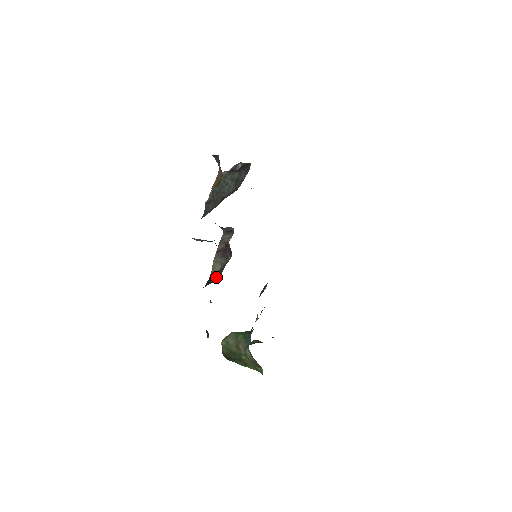
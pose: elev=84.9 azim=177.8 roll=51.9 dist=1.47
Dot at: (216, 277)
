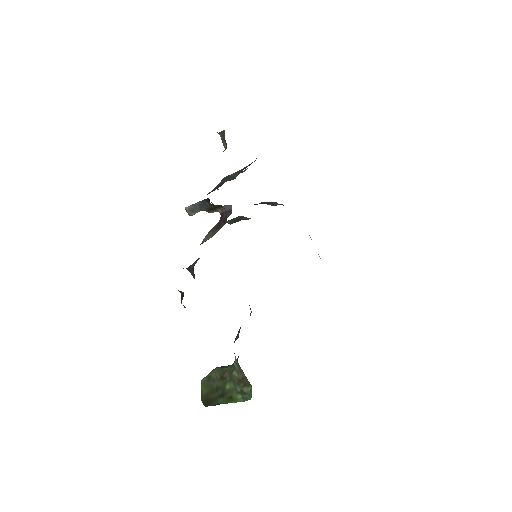
Dot at: occluded
